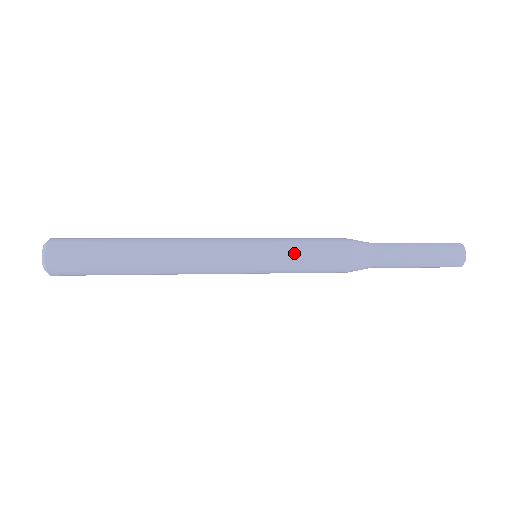
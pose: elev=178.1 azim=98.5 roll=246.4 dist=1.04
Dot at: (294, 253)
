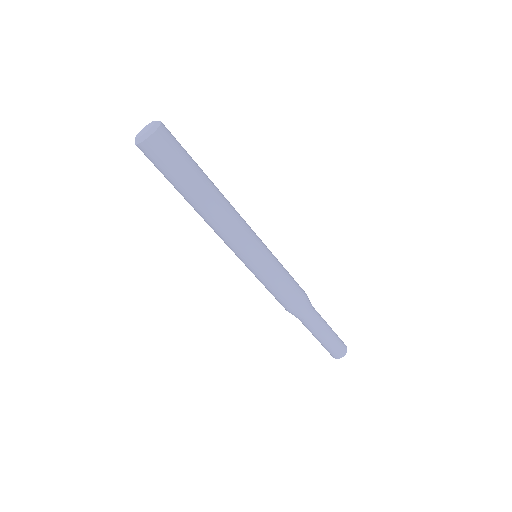
Dot at: (282, 272)
